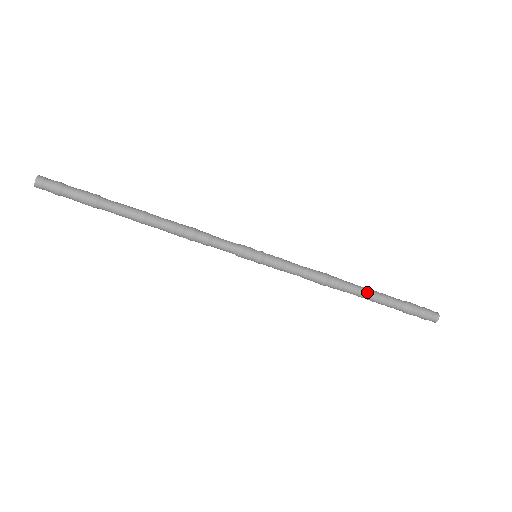
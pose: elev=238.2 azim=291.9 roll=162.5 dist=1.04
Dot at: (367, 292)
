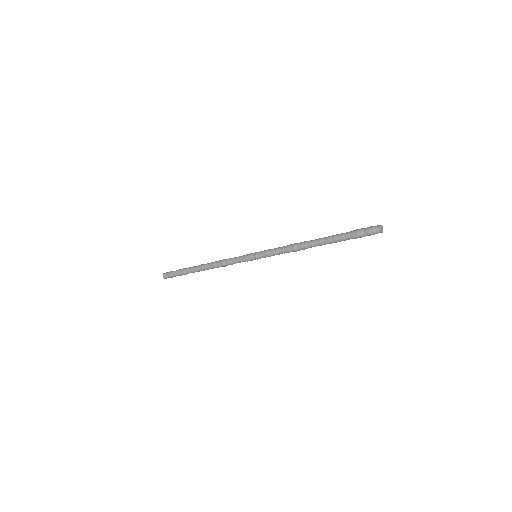
Dot at: (323, 244)
